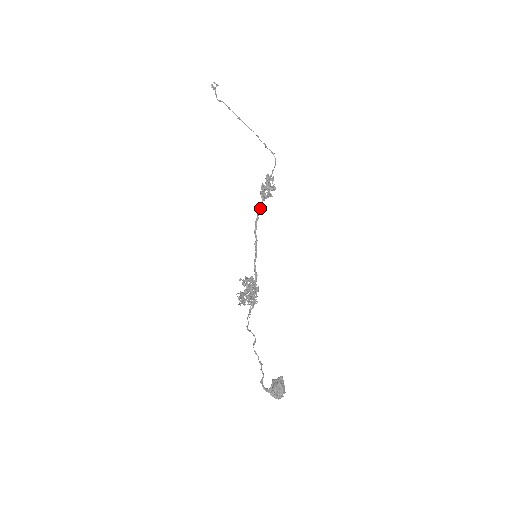
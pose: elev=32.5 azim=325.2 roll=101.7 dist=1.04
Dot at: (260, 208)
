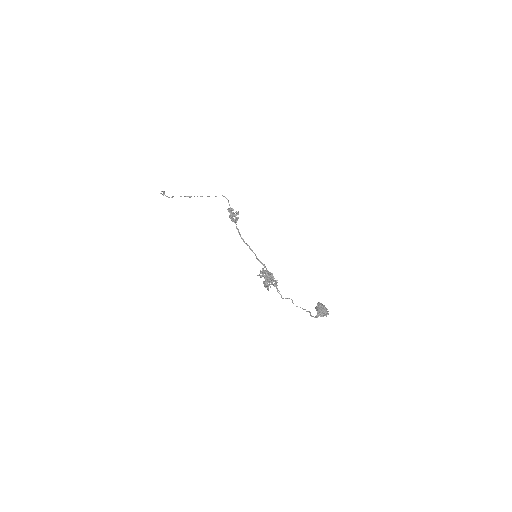
Dot at: (237, 228)
